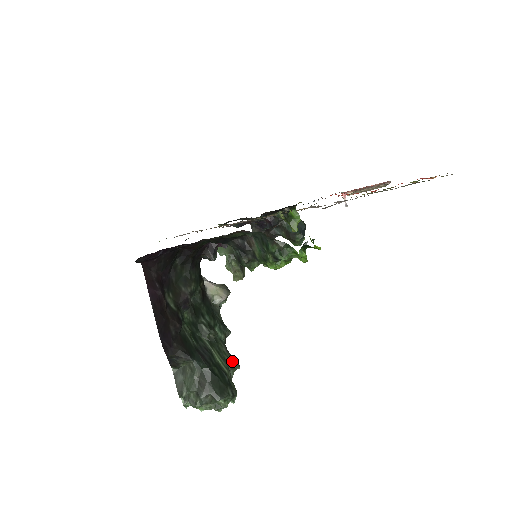
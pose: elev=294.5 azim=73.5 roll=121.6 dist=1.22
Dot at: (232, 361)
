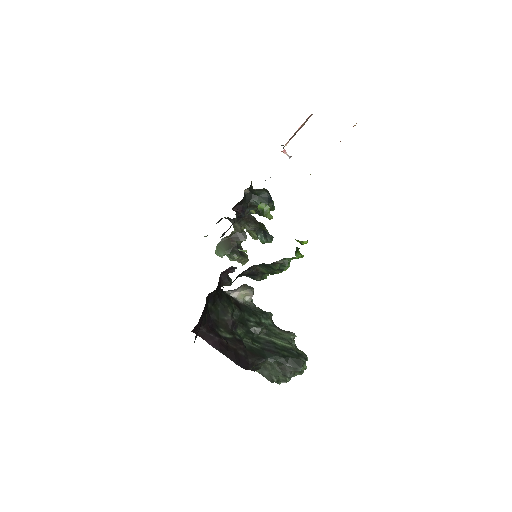
Dot at: (288, 335)
